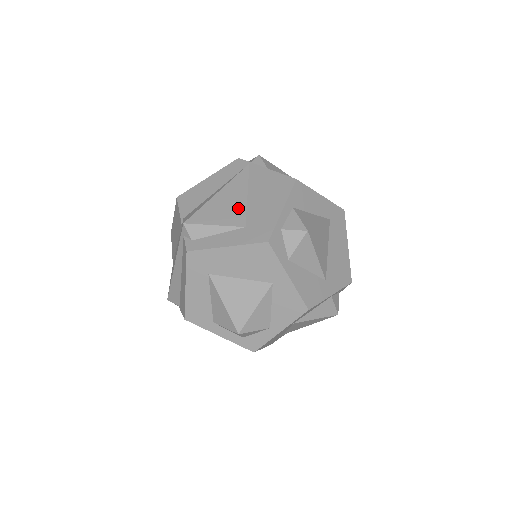
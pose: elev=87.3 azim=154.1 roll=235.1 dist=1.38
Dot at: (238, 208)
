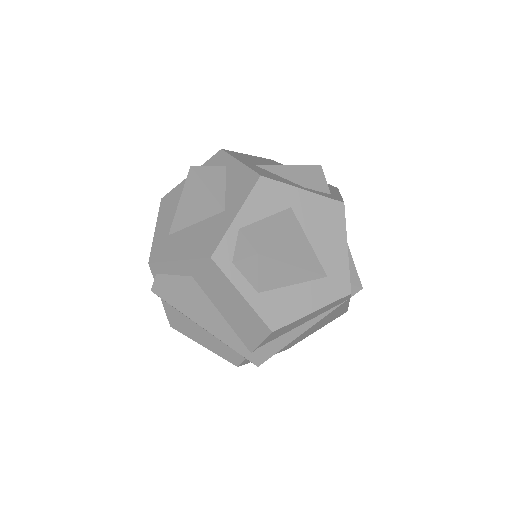
Dot at: occluded
